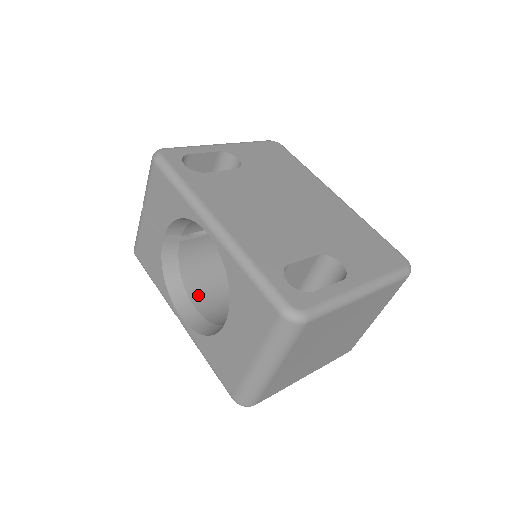
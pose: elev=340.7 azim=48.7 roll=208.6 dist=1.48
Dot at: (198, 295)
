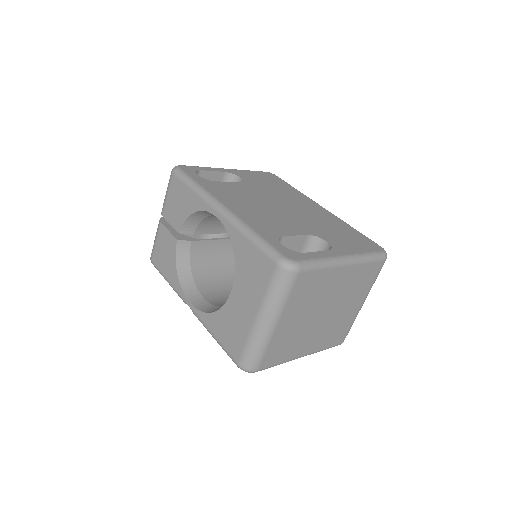
Dot at: (206, 289)
